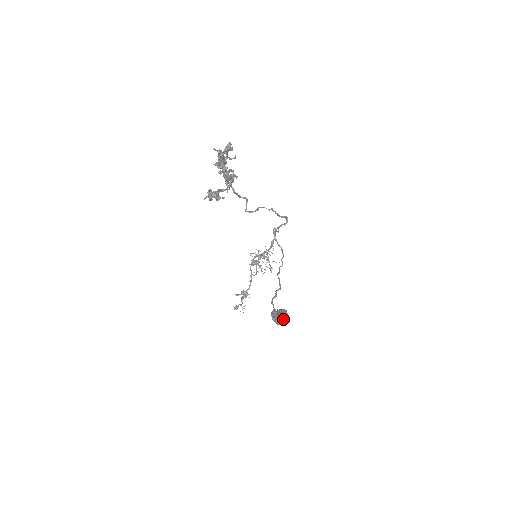
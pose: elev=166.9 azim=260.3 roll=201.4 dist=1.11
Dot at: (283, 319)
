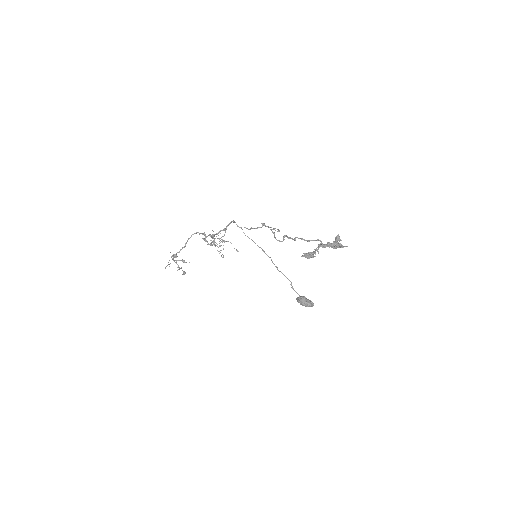
Dot at: (313, 305)
